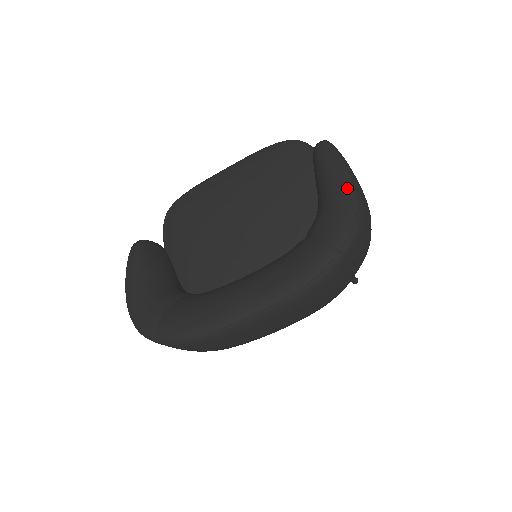
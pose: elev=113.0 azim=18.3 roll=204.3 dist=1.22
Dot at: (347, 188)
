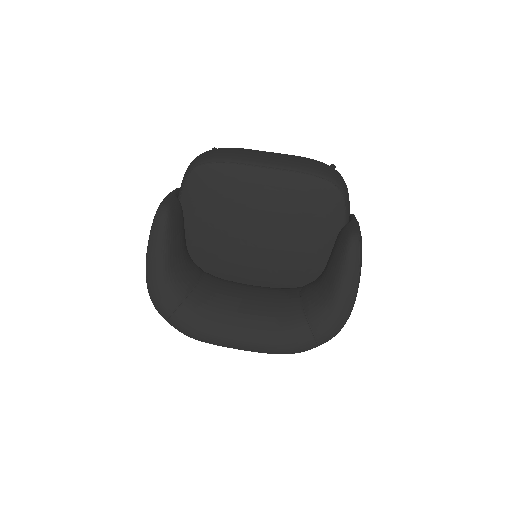
Dot at: (349, 305)
